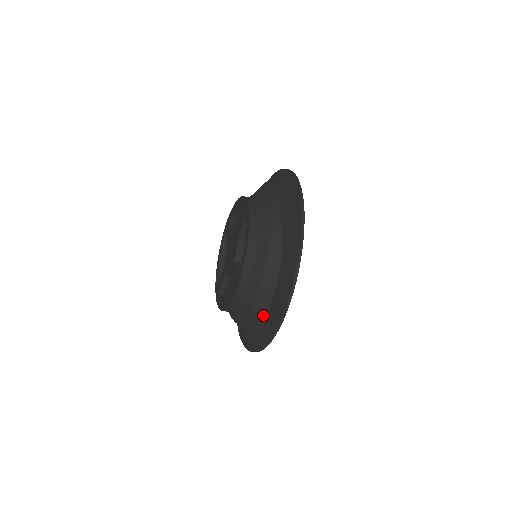
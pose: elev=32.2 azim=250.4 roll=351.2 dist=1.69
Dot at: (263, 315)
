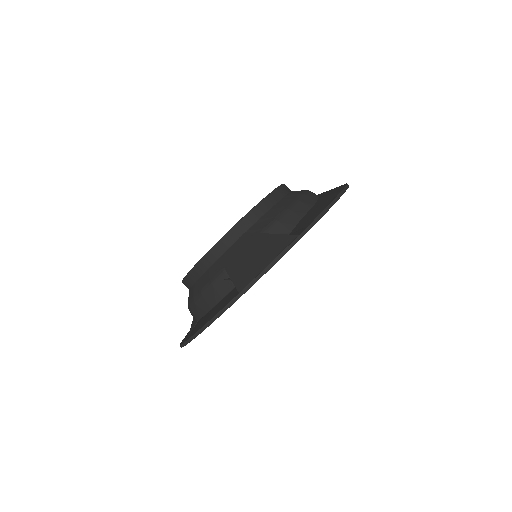
Dot at: occluded
